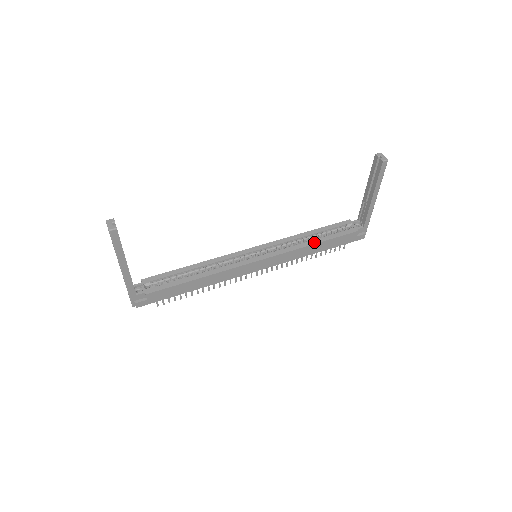
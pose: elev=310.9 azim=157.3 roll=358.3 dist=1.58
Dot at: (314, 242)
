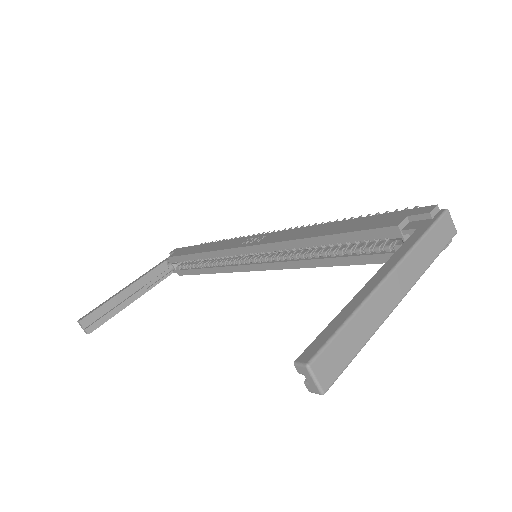
Dot at: (326, 263)
